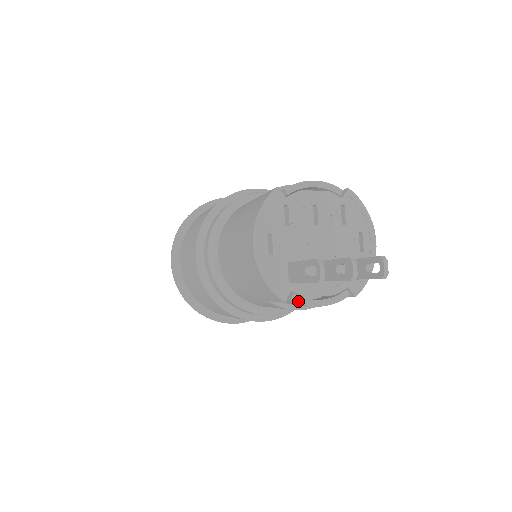
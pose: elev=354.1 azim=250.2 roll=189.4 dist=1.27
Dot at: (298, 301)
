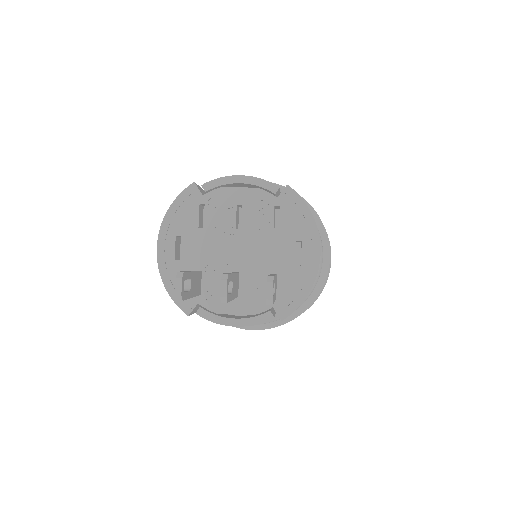
Dot at: (204, 316)
